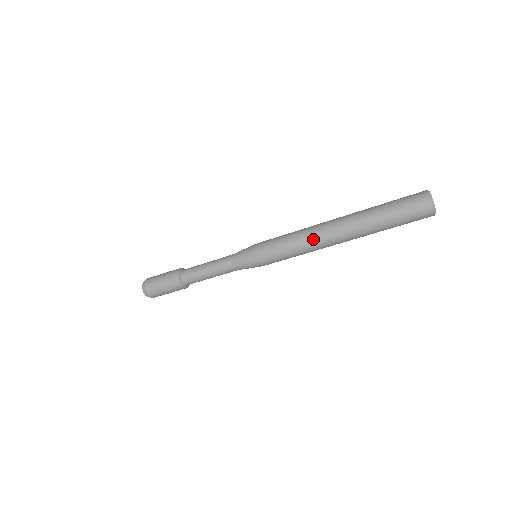
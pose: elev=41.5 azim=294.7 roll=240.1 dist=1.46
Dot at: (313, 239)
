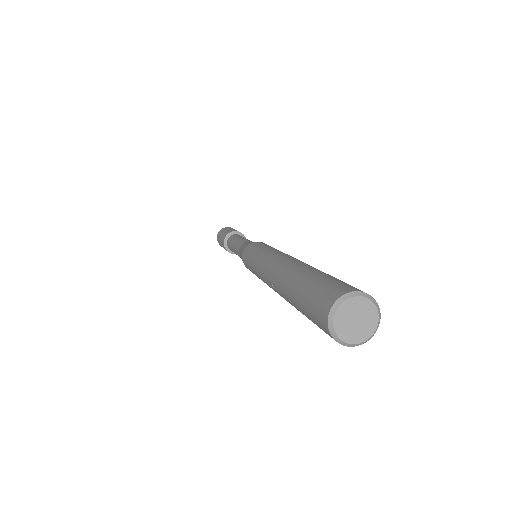
Dot at: (263, 280)
